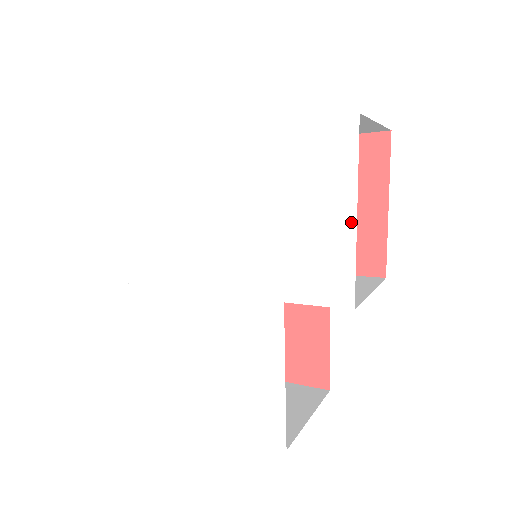
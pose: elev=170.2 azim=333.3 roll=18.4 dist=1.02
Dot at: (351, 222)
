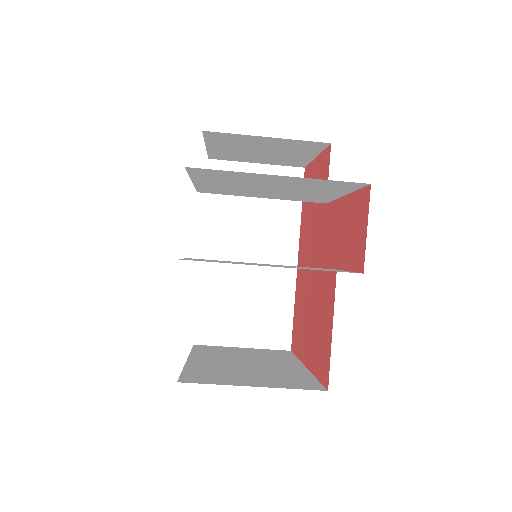
Dot at: occluded
